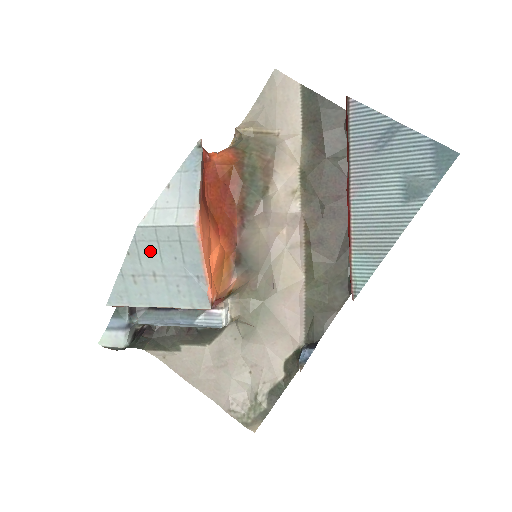
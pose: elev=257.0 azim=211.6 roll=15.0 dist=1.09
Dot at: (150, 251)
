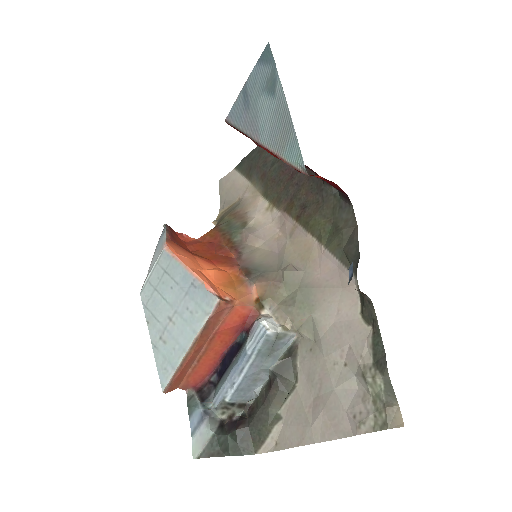
Dot at: (156, 303)
